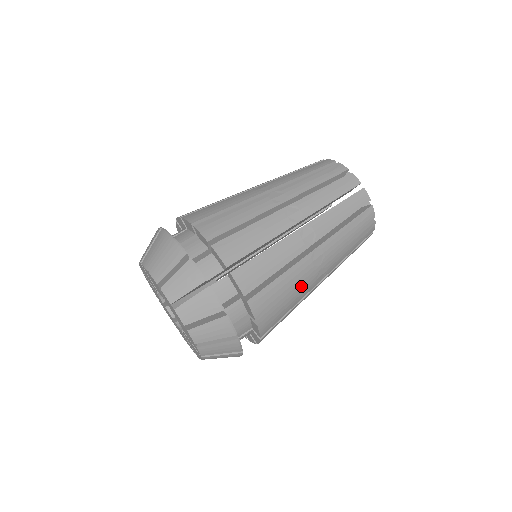
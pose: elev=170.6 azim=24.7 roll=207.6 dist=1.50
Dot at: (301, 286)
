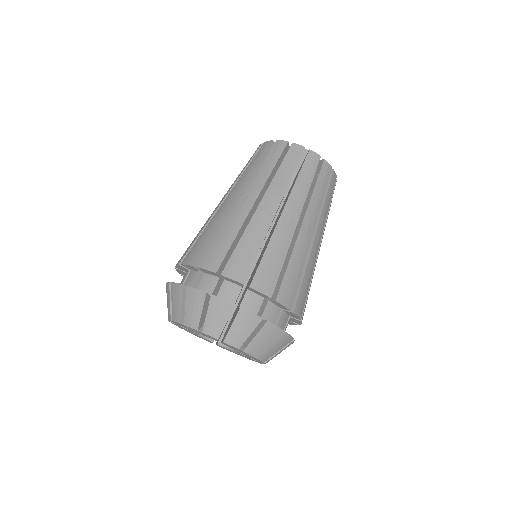
Dot at: (293, 248)
